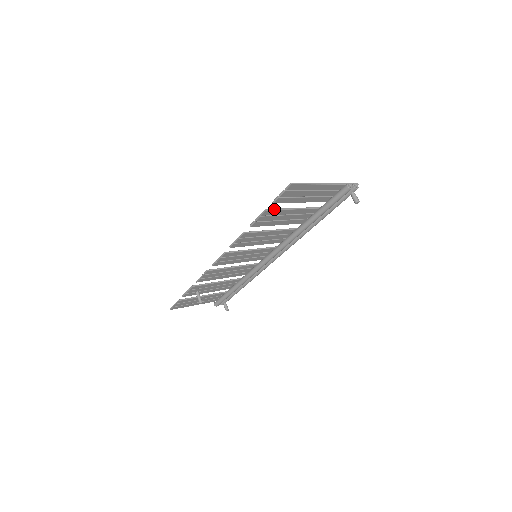
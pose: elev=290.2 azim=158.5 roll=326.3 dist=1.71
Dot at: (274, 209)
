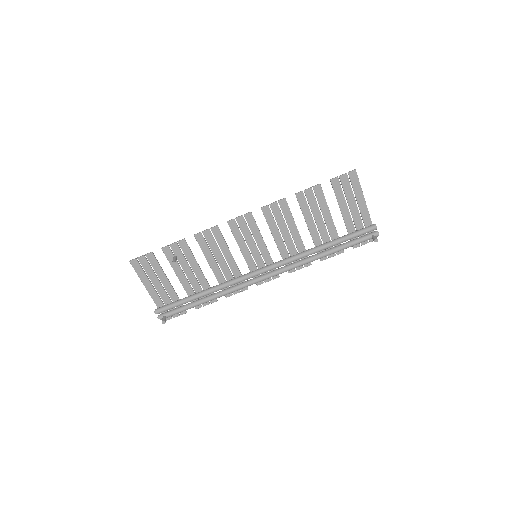
Dot at: occluded
